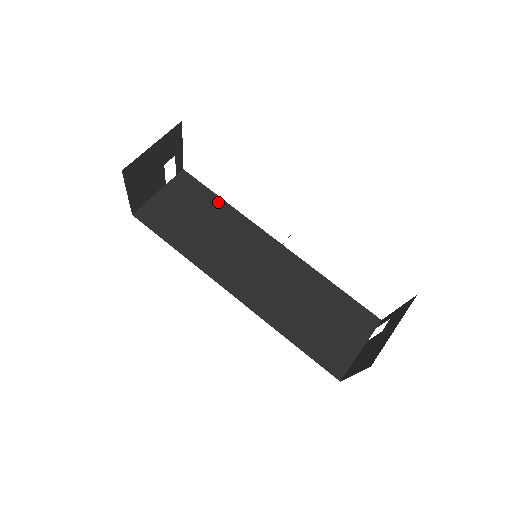
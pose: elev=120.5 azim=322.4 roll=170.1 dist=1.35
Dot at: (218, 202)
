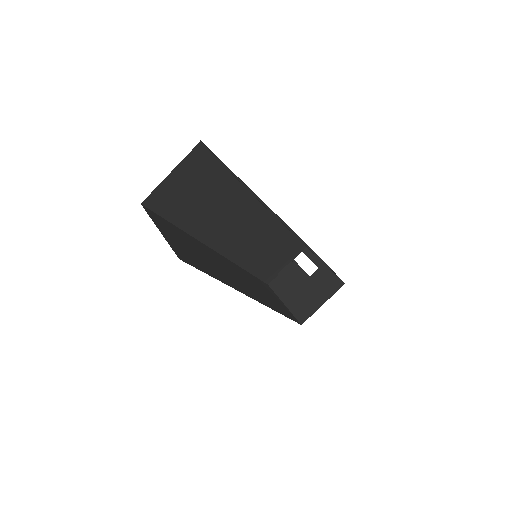
Dot at: (228, 176)
